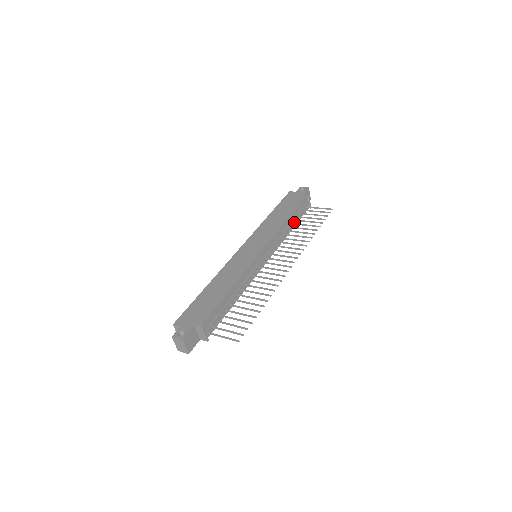
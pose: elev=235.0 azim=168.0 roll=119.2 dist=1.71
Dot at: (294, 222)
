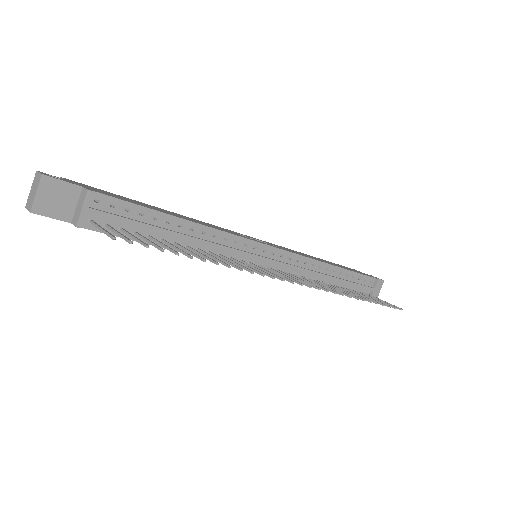
Dot at: (338, 285)
